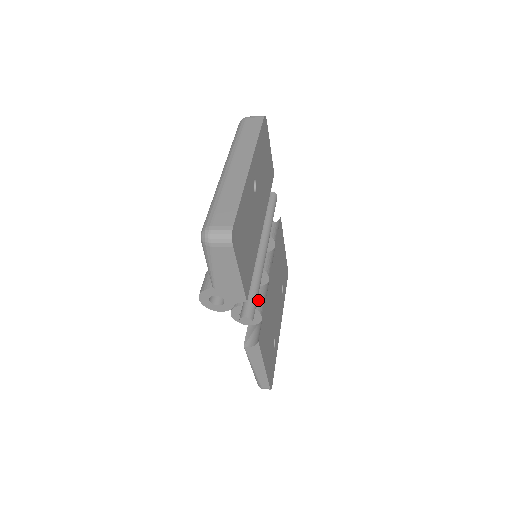
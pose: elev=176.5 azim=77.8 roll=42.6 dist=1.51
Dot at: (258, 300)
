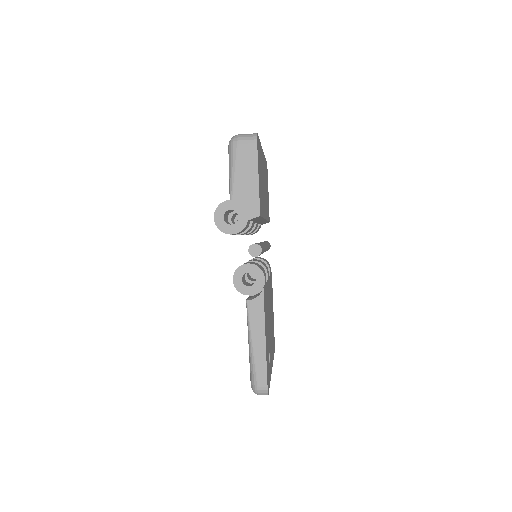
Dot at: (261, 268)
